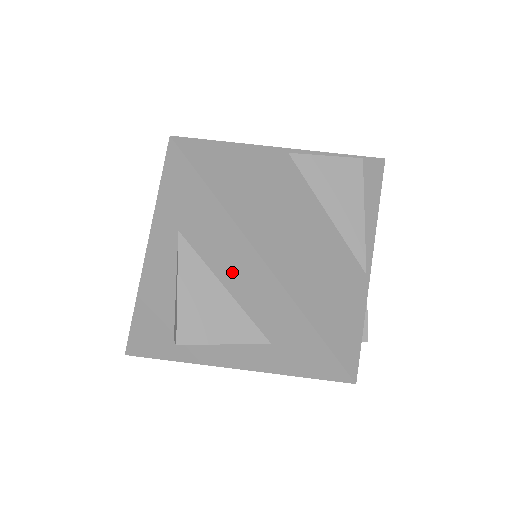
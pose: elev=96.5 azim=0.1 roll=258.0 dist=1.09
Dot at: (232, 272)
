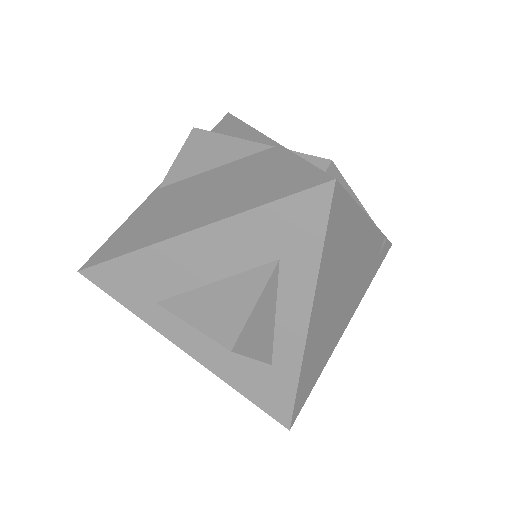
Dot at: (198, 268)
